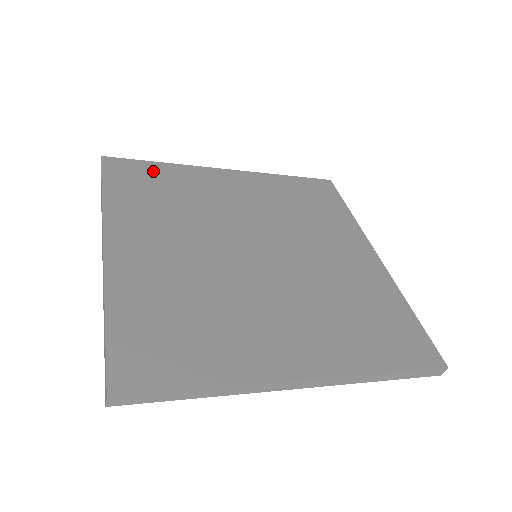
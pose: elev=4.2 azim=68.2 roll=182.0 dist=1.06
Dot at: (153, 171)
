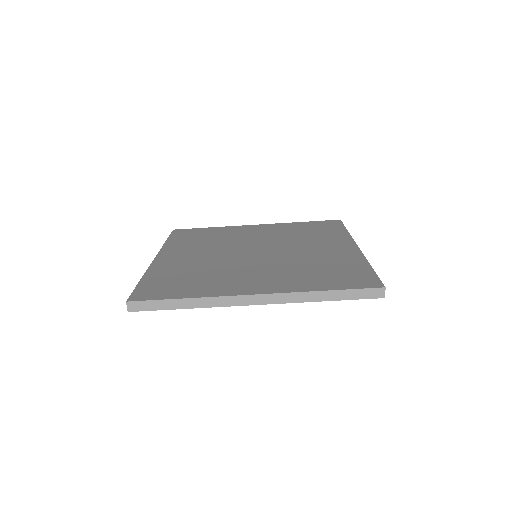
Dot at: (203, 231)
